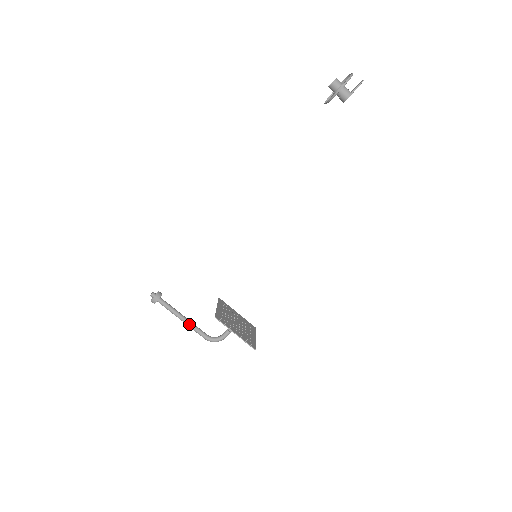
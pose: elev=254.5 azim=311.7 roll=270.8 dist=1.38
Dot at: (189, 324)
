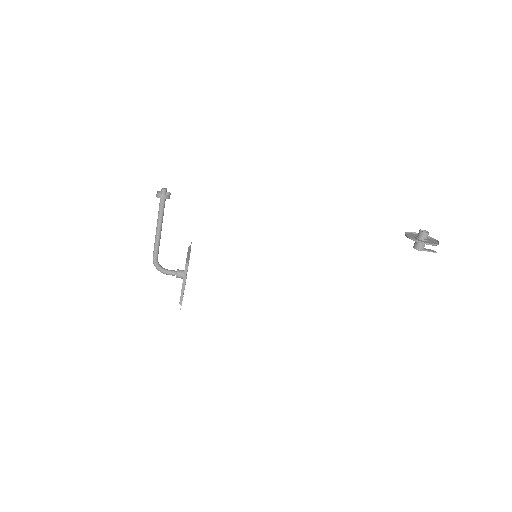
Dot at: (158, 238)
